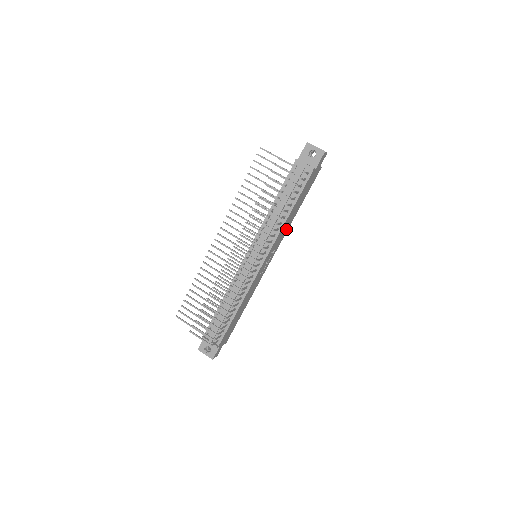
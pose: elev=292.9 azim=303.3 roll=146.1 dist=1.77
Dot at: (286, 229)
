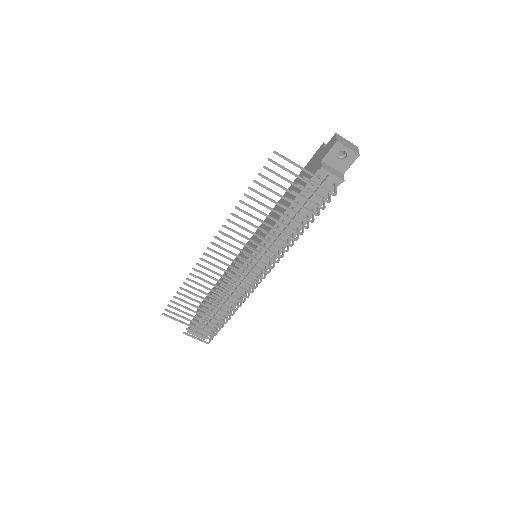
Dot at: occluded
